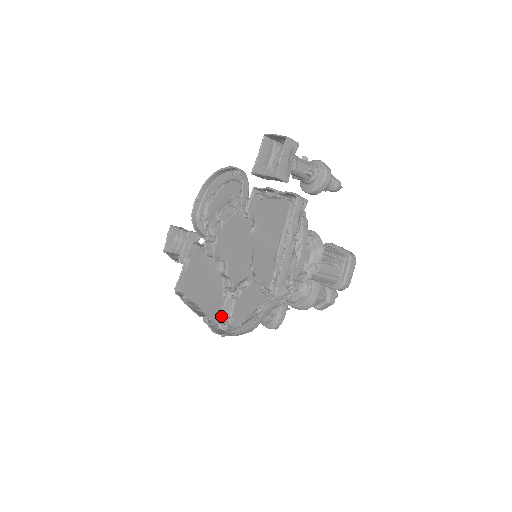
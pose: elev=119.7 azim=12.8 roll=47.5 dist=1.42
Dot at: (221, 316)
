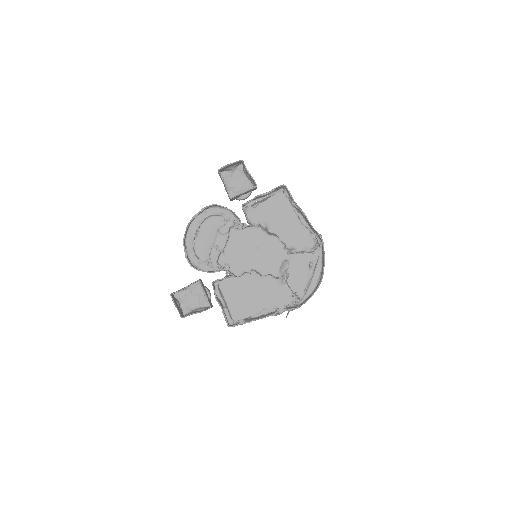
Dot at: (293, 294)
